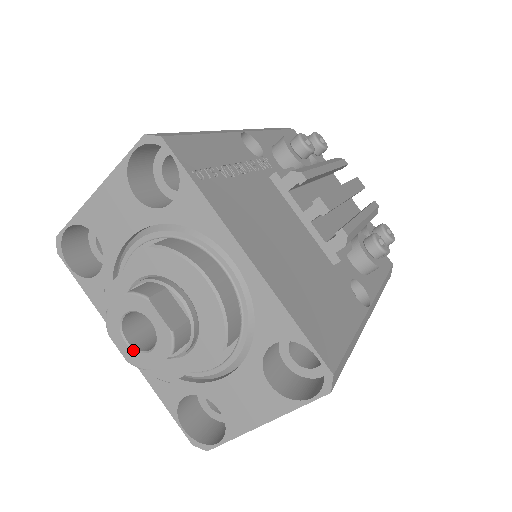
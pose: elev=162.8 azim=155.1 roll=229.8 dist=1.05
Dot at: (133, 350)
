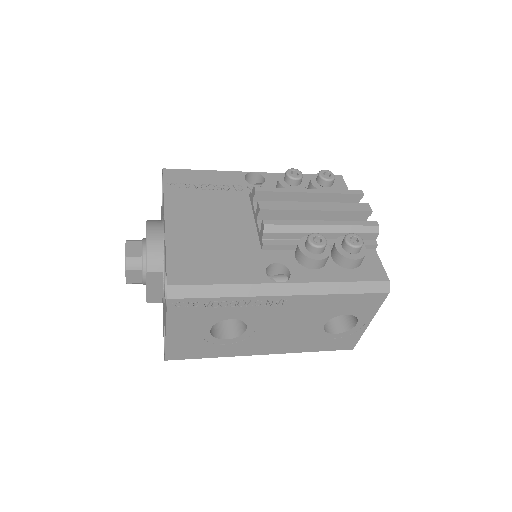
Dot at: occluded
